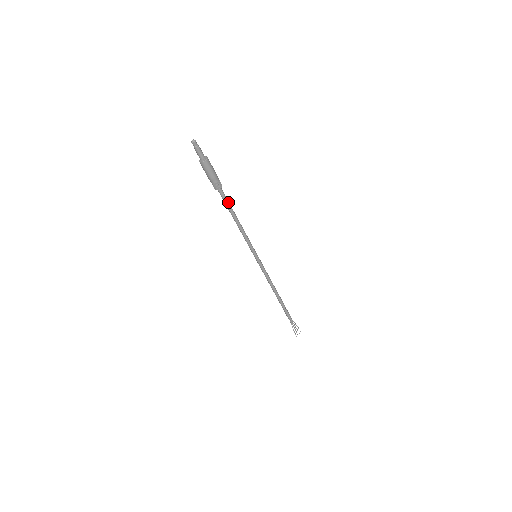
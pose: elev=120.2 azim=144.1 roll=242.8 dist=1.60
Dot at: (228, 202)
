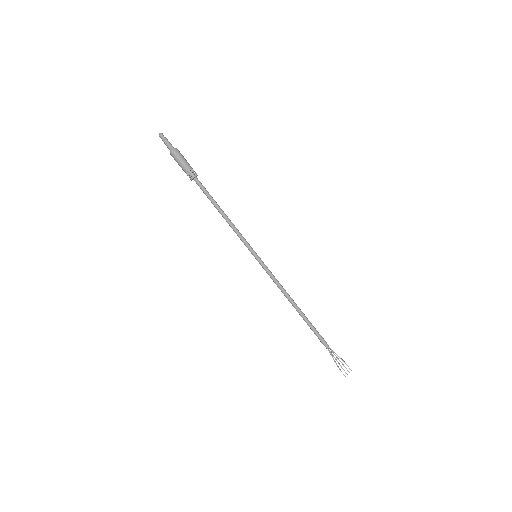
Dot at: (207, 193)
